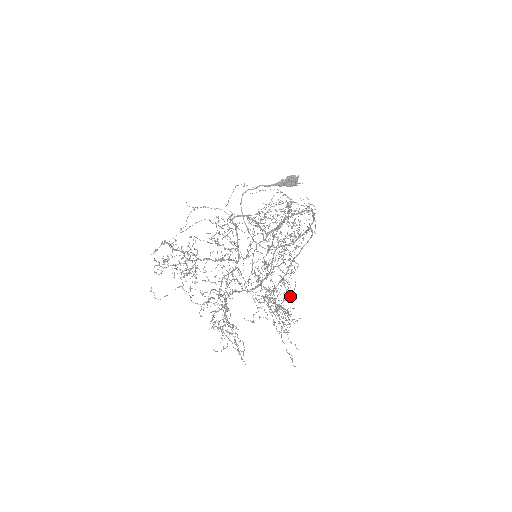
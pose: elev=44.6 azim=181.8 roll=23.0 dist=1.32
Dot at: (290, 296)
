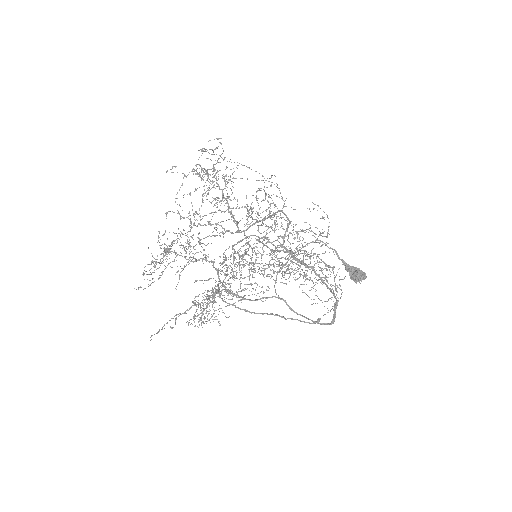
Dot at: occluded
